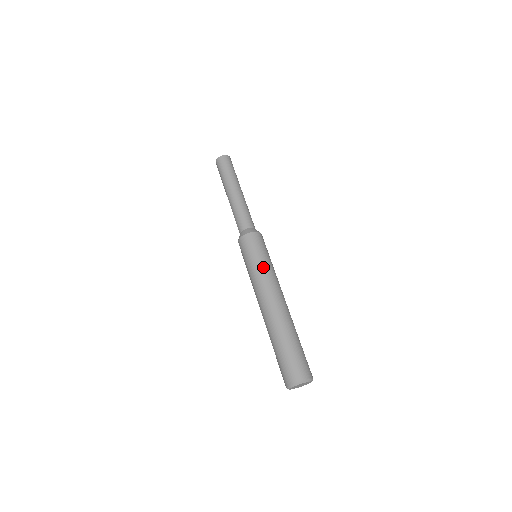
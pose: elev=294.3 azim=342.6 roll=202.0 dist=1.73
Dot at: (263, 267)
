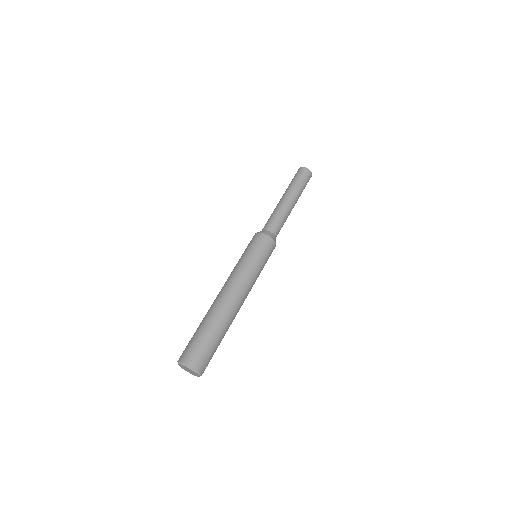
Dot at: (257, 272)
